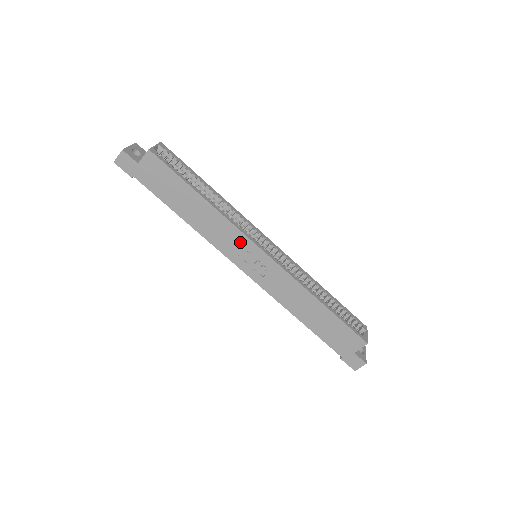
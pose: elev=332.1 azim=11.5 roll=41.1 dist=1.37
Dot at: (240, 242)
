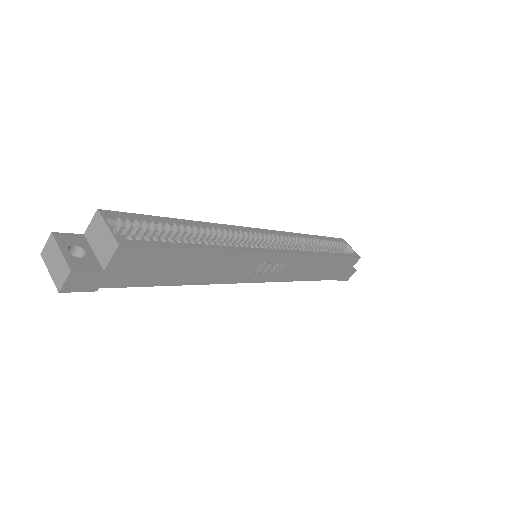
Dot at: (254, 262)
